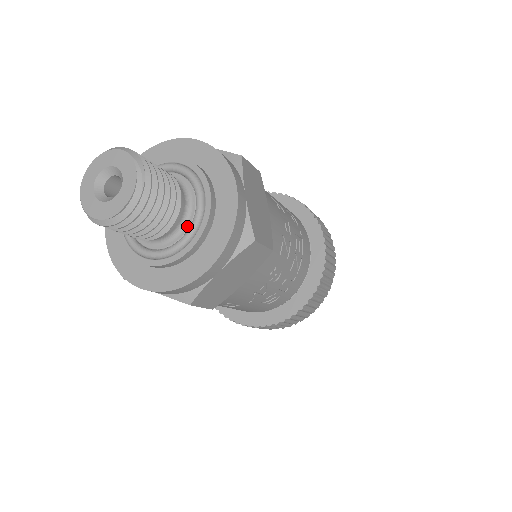
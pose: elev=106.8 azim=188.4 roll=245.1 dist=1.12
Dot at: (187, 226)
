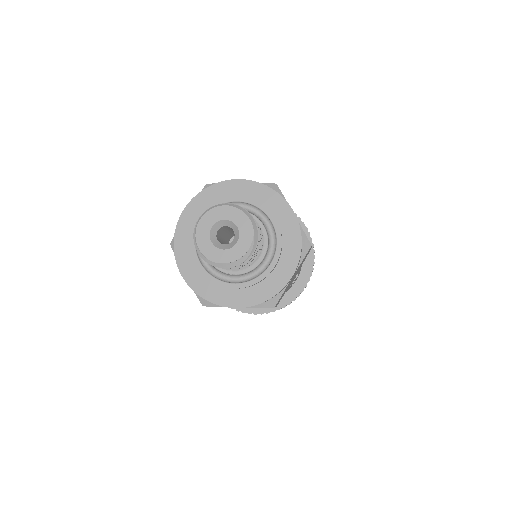
Dot at: (244, 271)
